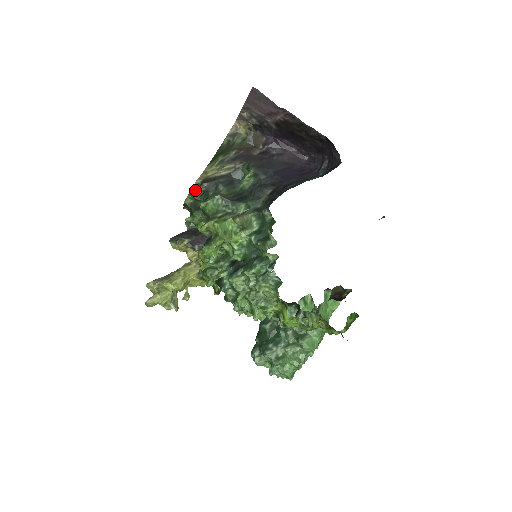
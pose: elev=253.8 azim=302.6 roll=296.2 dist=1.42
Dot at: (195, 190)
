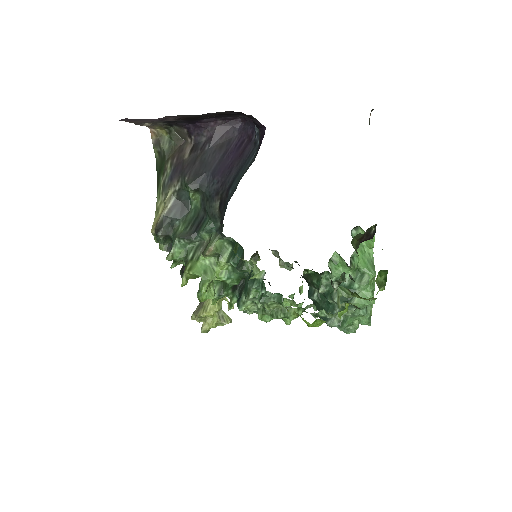
Dot at: (157, 240)
